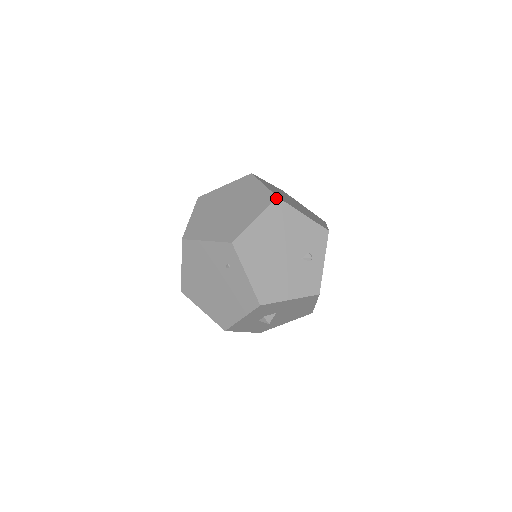
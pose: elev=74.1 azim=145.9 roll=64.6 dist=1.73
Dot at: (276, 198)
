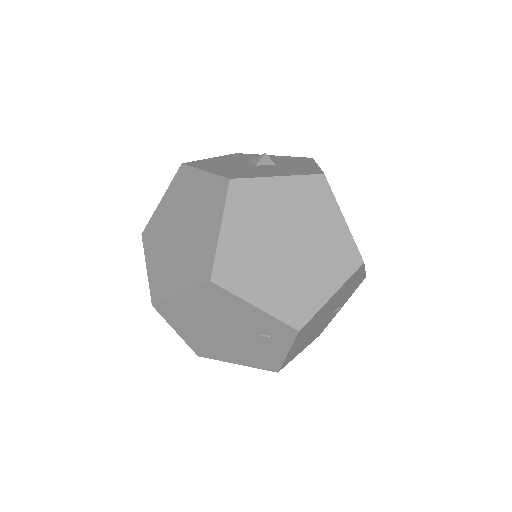
Dot at: (362, 264)
